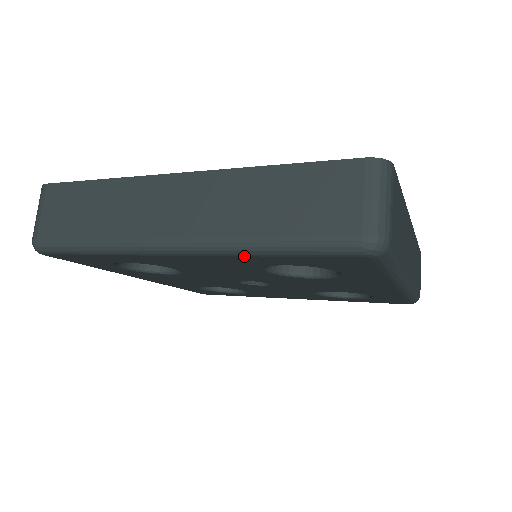
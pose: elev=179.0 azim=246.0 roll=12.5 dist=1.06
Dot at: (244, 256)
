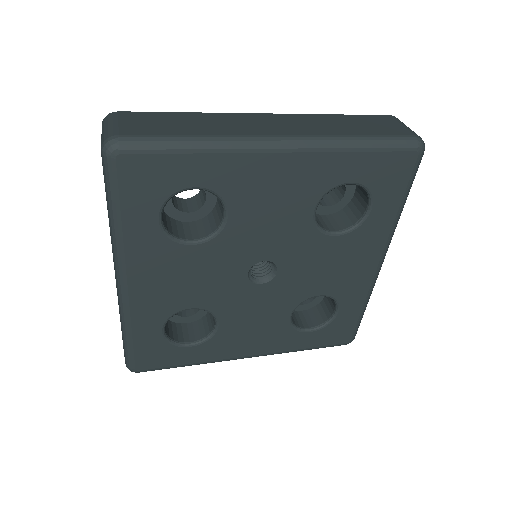
Dot at: (338, 152)
